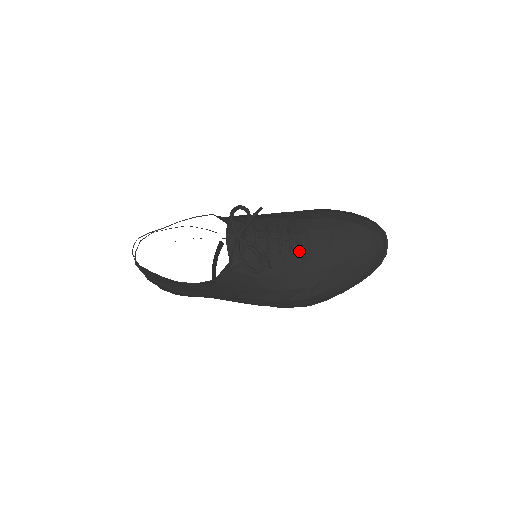
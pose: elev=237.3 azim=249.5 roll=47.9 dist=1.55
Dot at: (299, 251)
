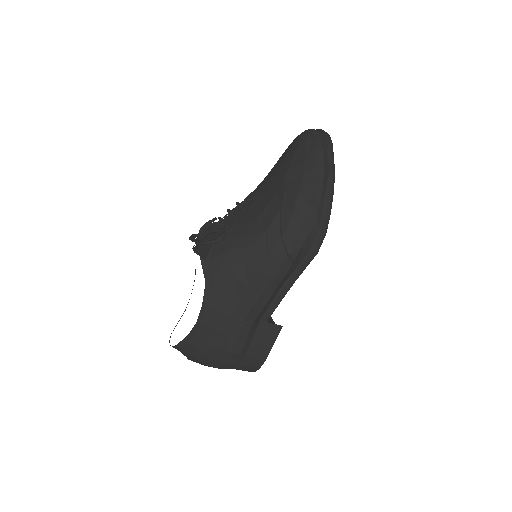
Dot at: (251, 203)
